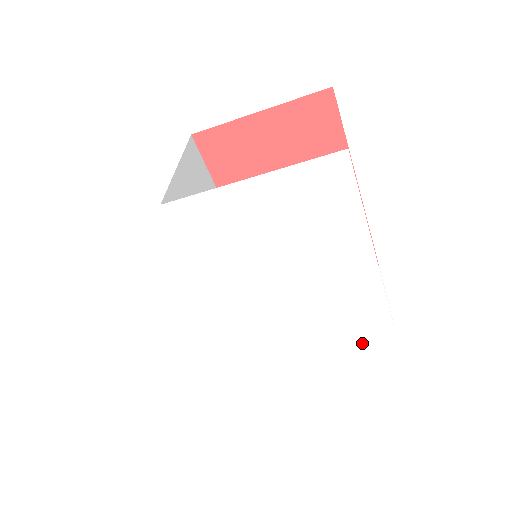
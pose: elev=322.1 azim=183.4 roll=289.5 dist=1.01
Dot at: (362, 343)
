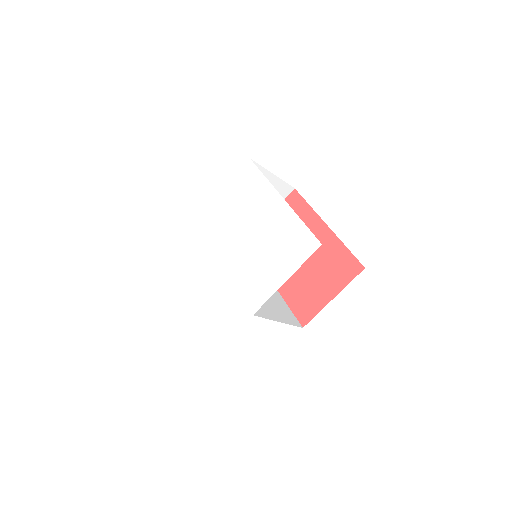
Dot at: (297, 250)
